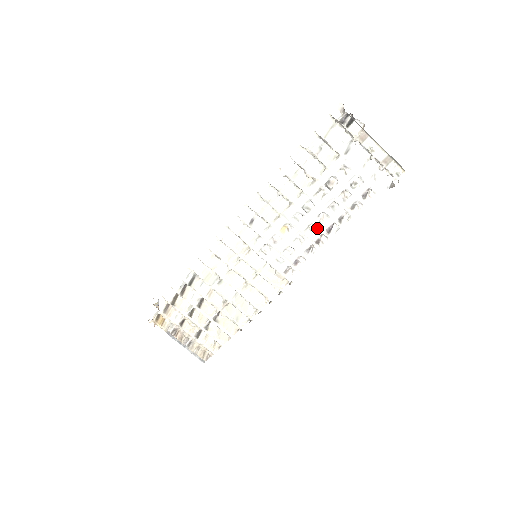
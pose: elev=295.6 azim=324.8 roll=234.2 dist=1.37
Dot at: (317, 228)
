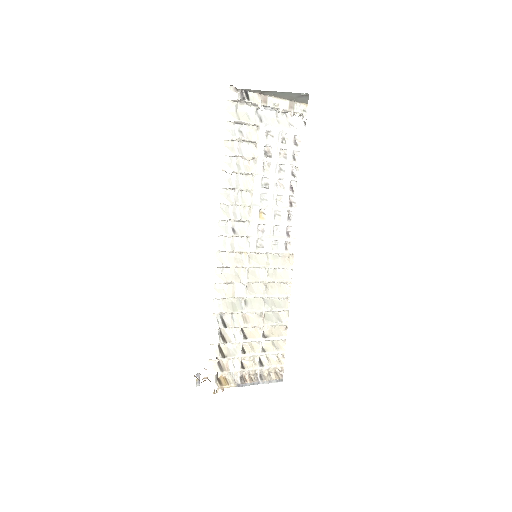
Dot at: (283, 195)
